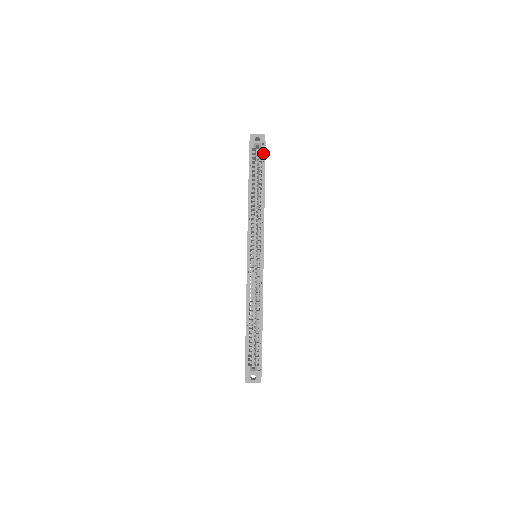
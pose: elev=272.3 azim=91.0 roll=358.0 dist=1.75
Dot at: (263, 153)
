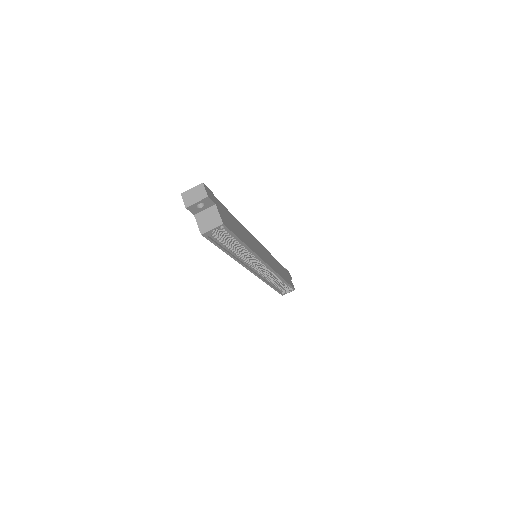
Dot at: (225, 229)
